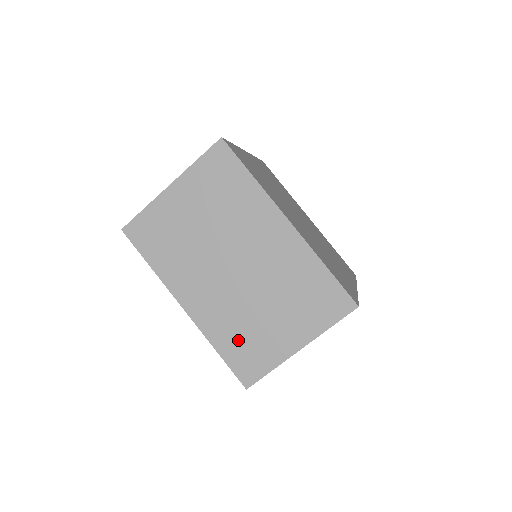
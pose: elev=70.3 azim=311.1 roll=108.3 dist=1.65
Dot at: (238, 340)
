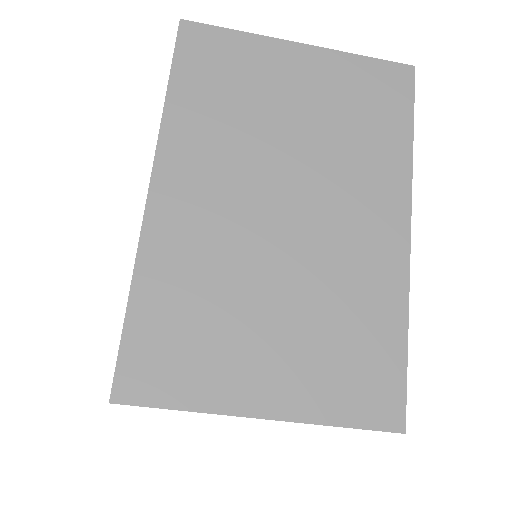
Dot at: (182, 312)
